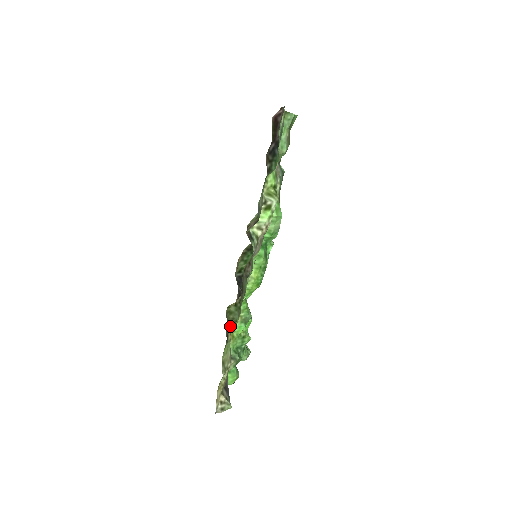
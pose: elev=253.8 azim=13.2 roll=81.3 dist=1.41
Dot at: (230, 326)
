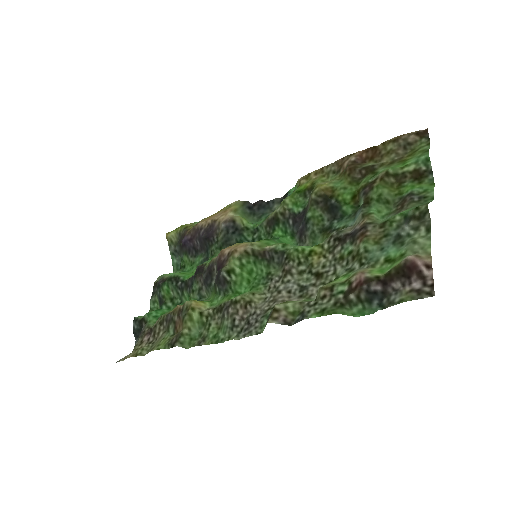
Dot at: (182, 339)
